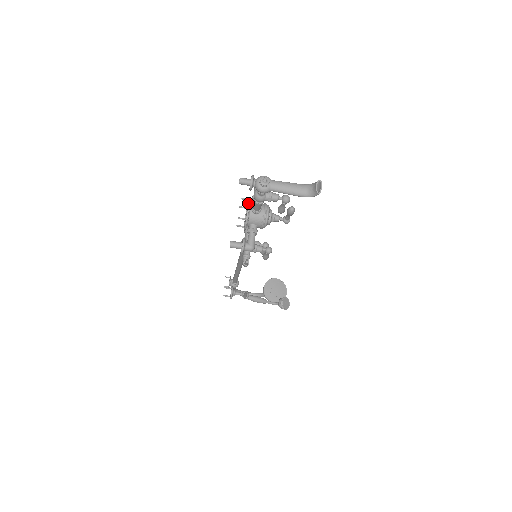
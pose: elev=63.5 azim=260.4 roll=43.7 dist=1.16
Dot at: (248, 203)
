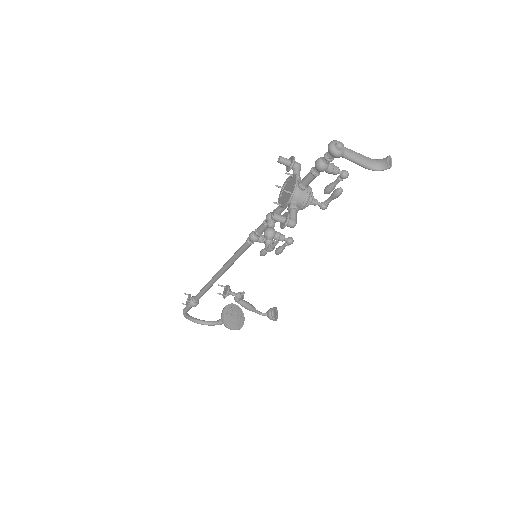
Dot at: (296, 177)
